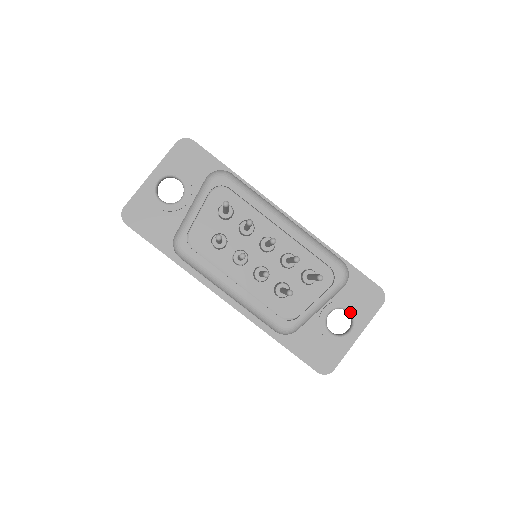
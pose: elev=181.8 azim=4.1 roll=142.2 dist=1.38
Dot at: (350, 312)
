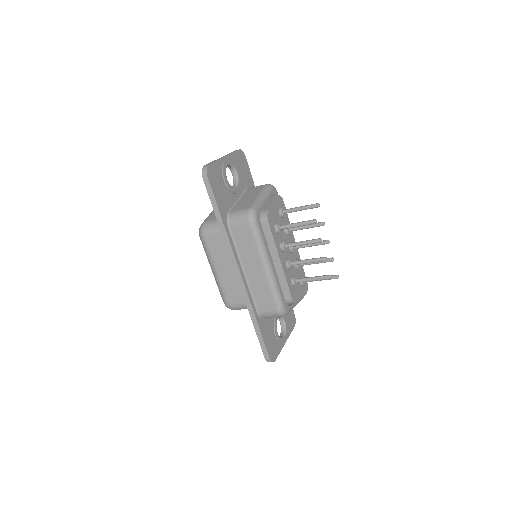
Dot at: (285, 323)
